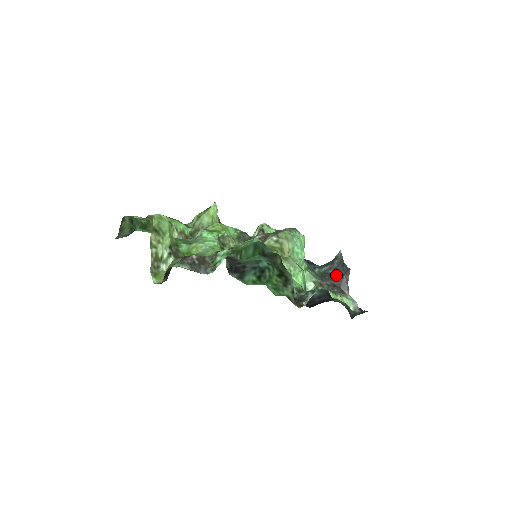
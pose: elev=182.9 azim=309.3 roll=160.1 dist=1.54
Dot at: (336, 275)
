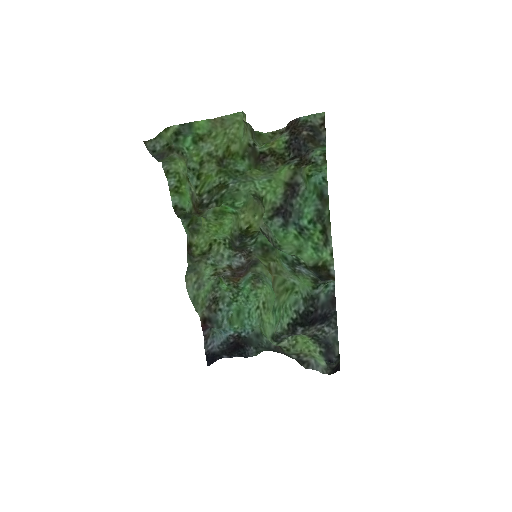
Dot at: occluded
